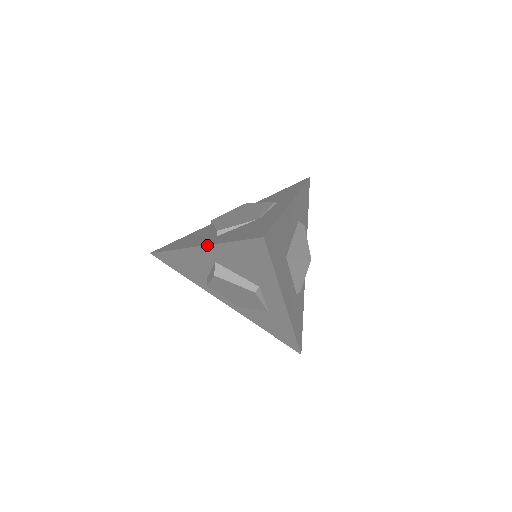
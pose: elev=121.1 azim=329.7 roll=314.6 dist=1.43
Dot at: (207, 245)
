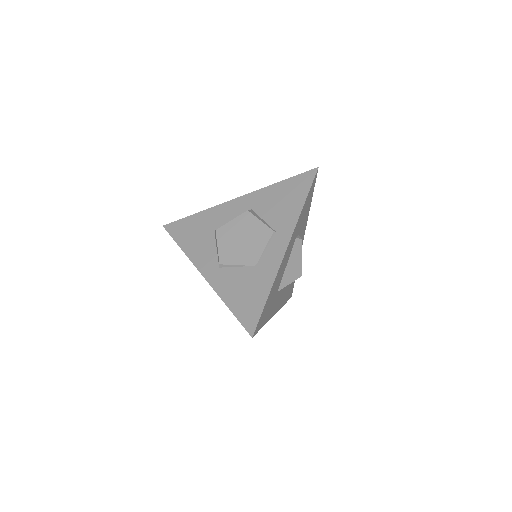
Dot at: (211, 286)
